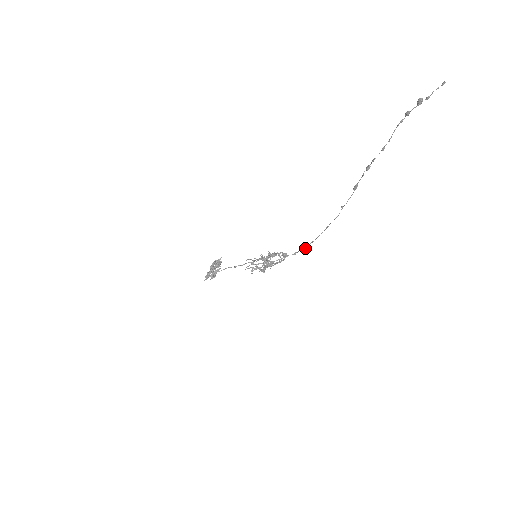
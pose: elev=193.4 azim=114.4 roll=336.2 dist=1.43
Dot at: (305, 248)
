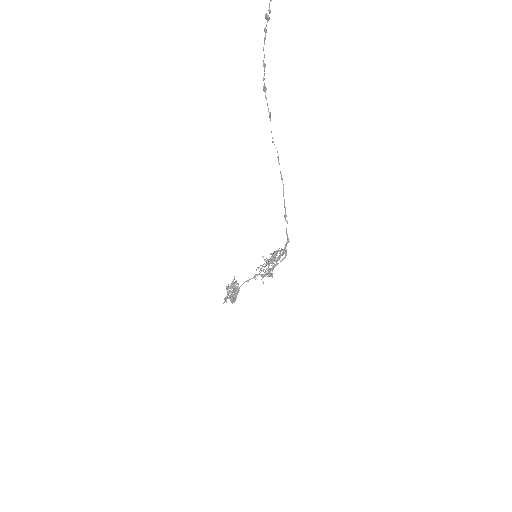
Dot at: occluded
